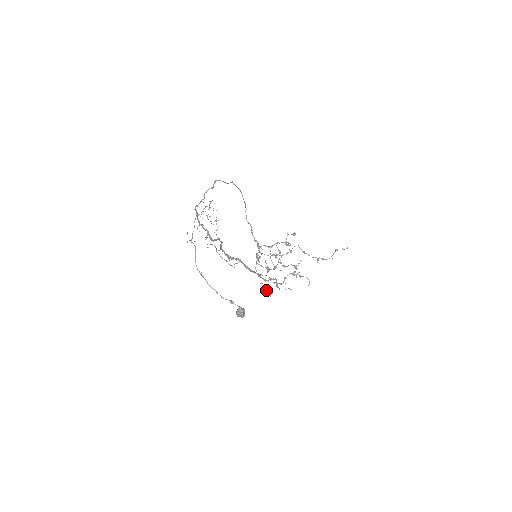
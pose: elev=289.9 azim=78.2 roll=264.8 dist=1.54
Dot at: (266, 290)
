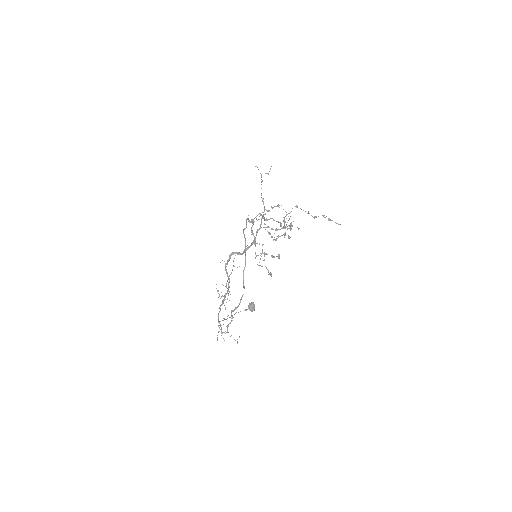
Dot at: occluded
